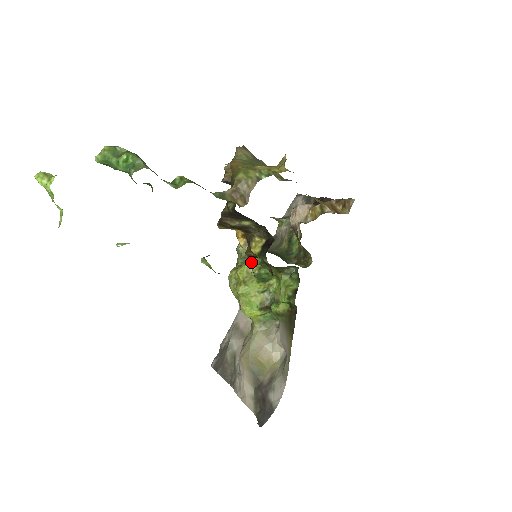
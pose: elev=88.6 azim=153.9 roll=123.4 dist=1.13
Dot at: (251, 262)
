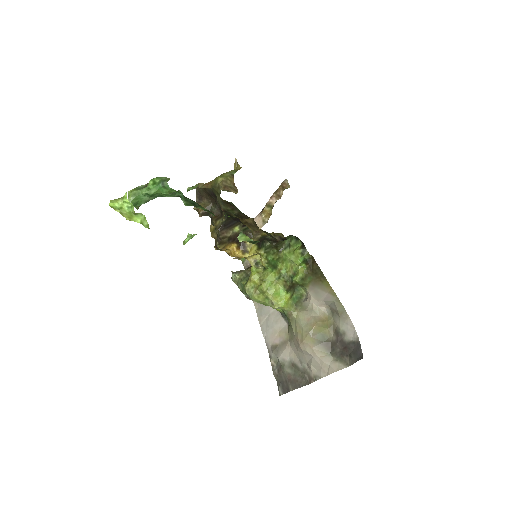
Dot at: (255, 266)
